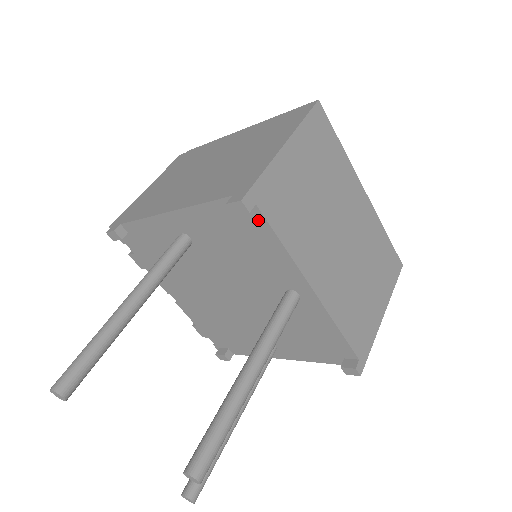
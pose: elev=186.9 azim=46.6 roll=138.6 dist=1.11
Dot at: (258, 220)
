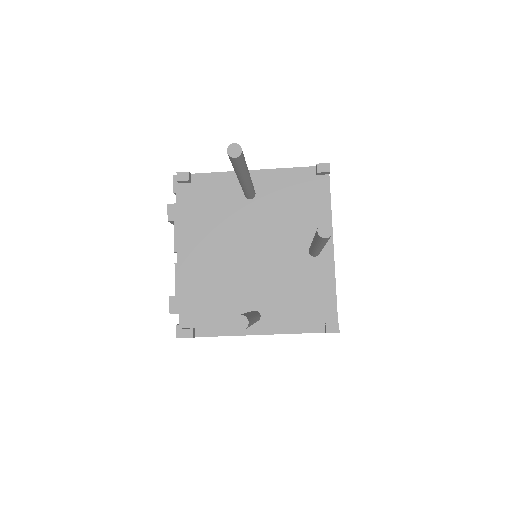
Dot at: (324, 185)
